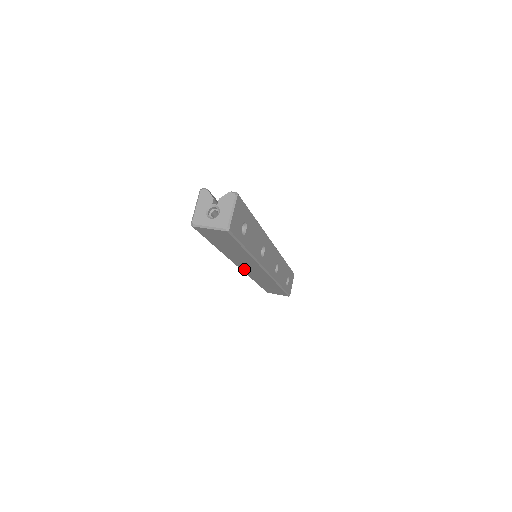
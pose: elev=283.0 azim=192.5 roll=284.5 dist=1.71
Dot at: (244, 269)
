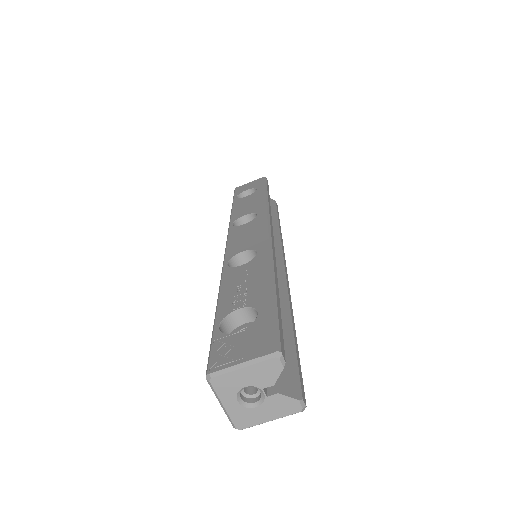
Dot at: occluded
